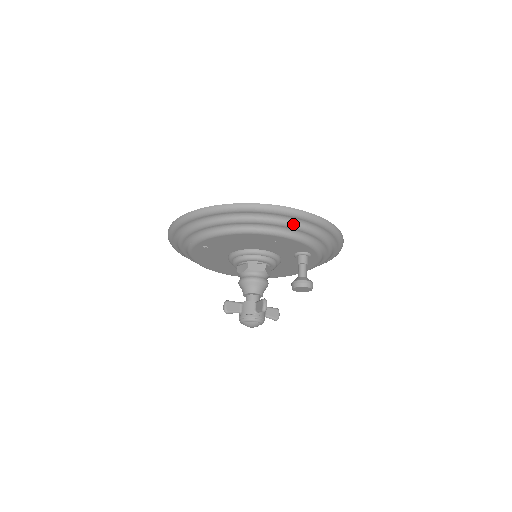
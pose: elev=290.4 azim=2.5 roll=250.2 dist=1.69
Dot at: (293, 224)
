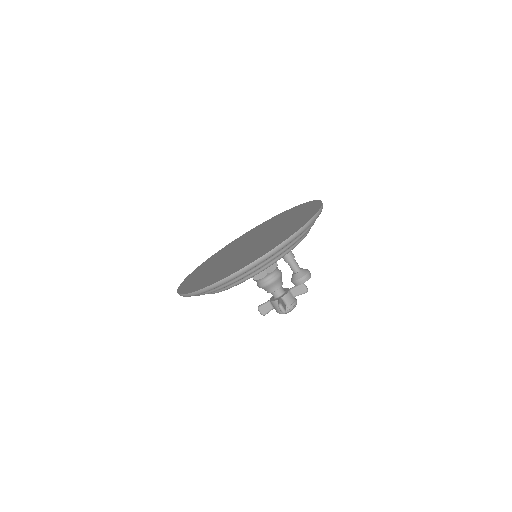
Dot at: (246, 275)
